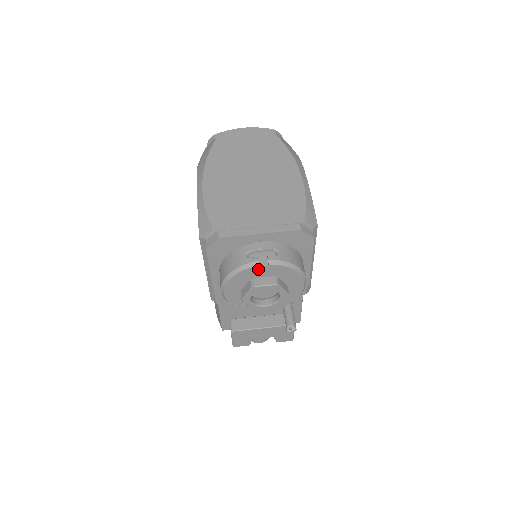
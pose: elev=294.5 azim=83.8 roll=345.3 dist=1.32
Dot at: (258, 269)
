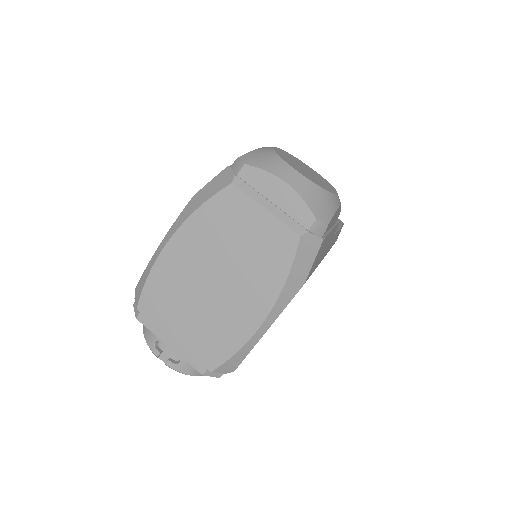
Dot at: (160, 355)
